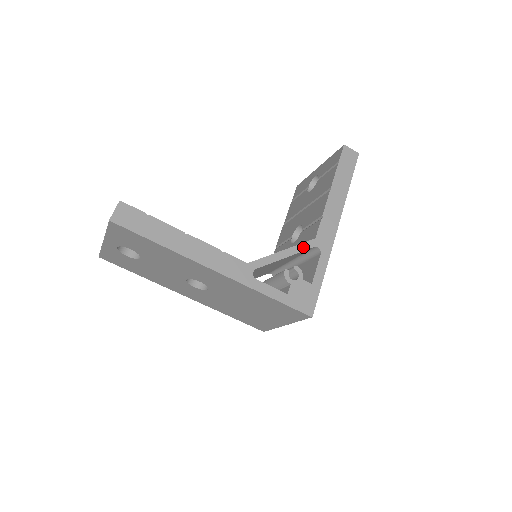
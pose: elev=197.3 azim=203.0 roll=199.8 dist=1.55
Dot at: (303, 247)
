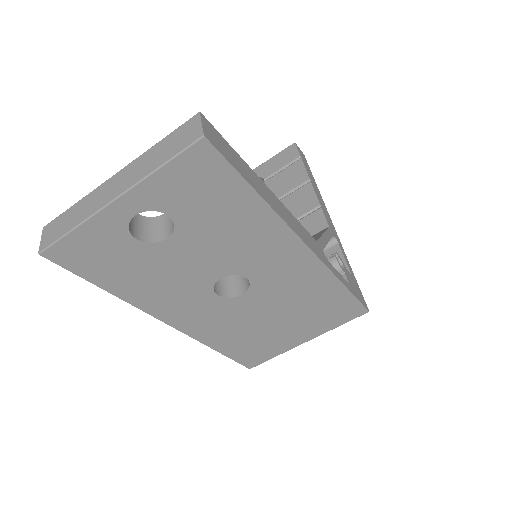
Dot at: (329, 233)
